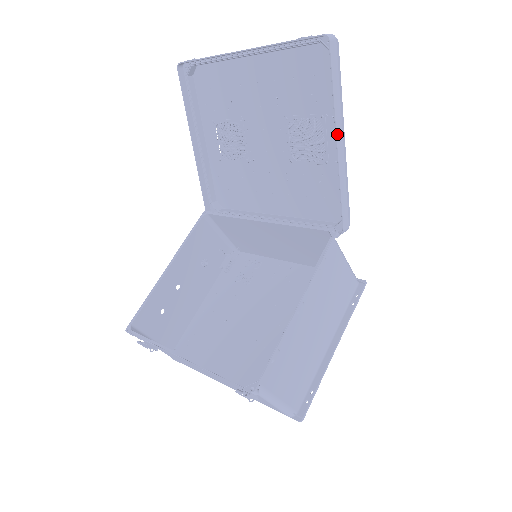
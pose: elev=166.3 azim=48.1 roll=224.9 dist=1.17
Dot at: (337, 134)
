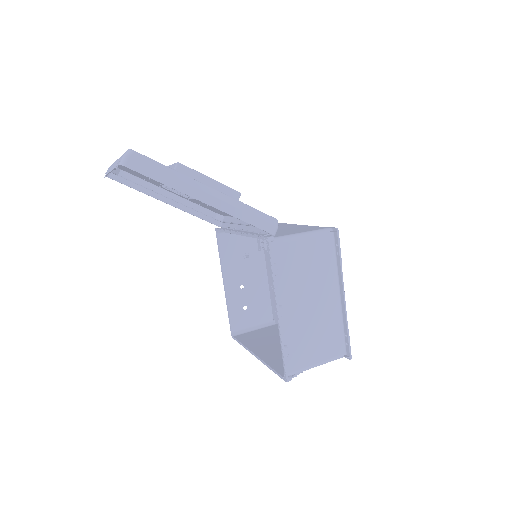
Dot at: (198, 199)
